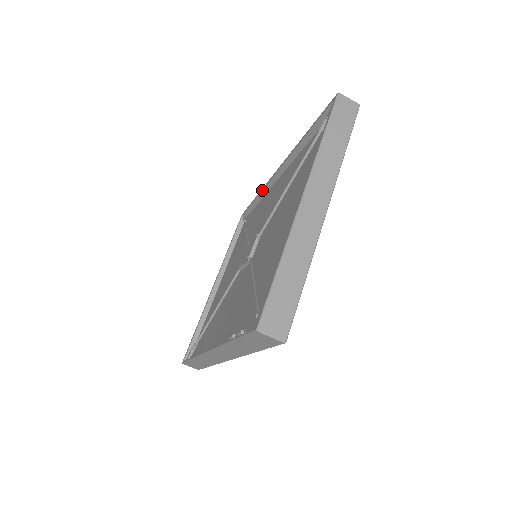
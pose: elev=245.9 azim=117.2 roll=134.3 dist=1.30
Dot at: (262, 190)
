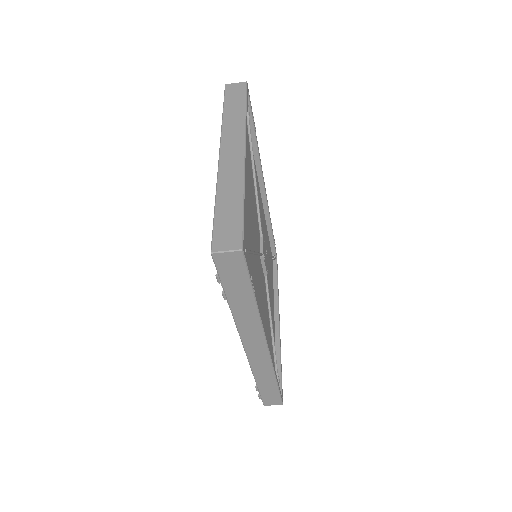
Dot at: occluded
